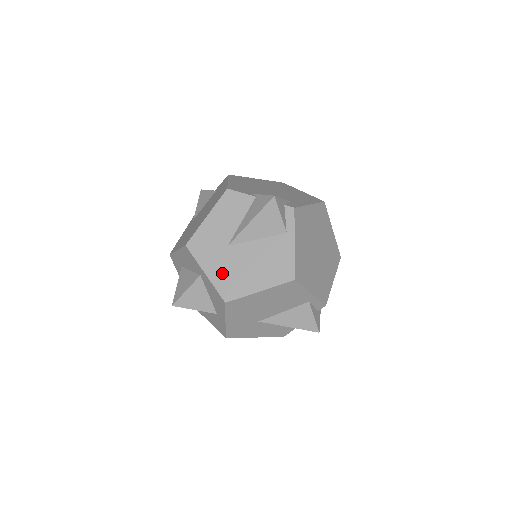
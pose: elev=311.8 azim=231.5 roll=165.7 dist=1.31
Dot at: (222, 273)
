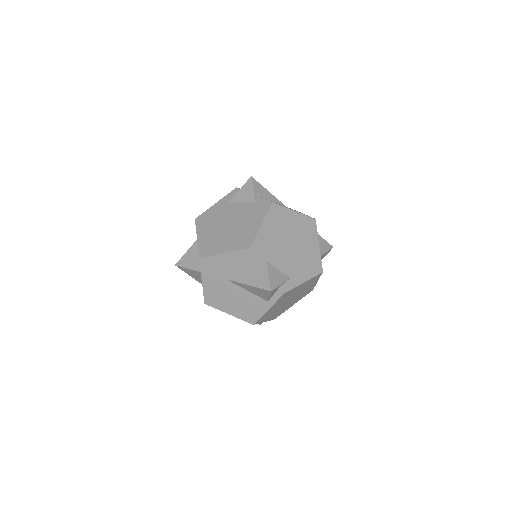
Dot at: (213, 289)
